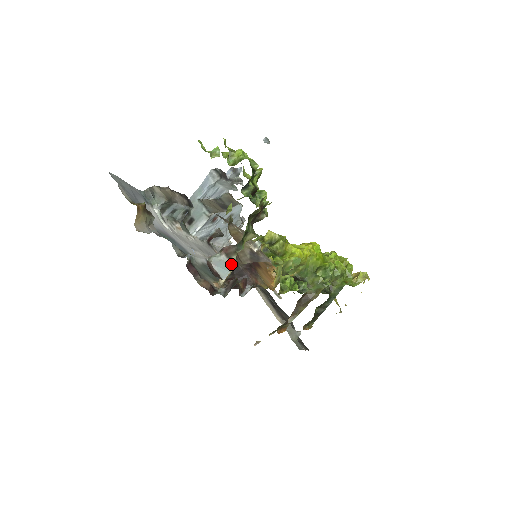
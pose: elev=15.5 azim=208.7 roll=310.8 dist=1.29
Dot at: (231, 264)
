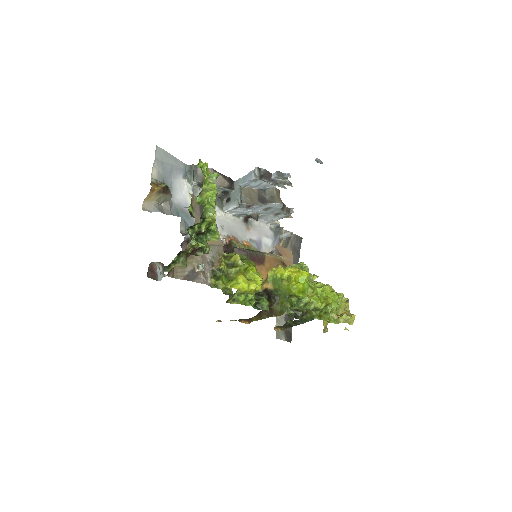
Dot at: (163, 275)
